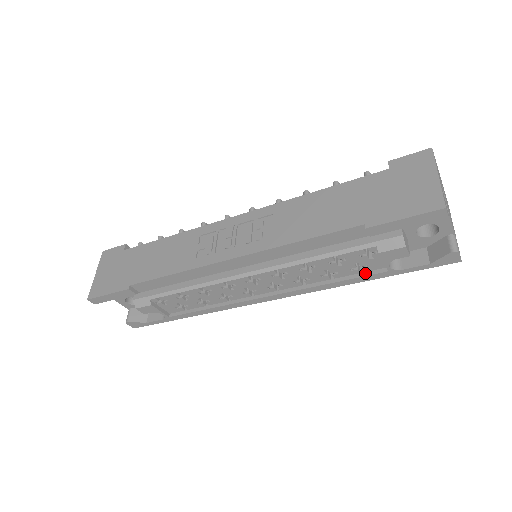
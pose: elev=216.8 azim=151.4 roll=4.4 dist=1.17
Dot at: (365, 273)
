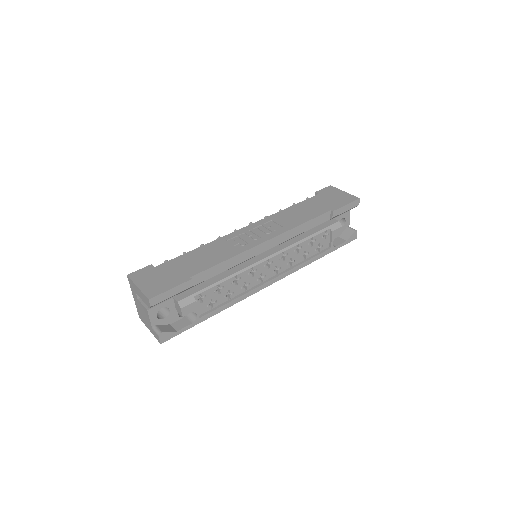
Dot at: (321, 252)
